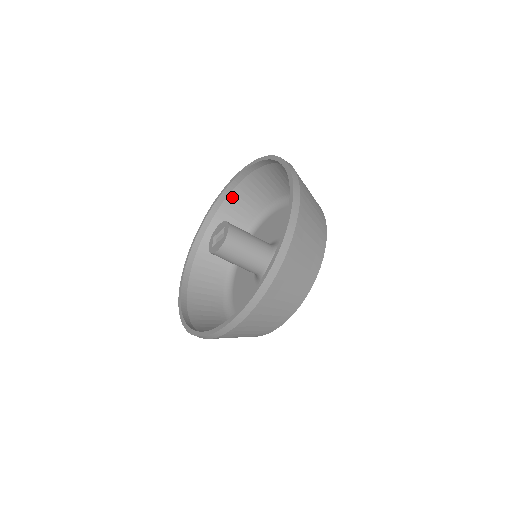
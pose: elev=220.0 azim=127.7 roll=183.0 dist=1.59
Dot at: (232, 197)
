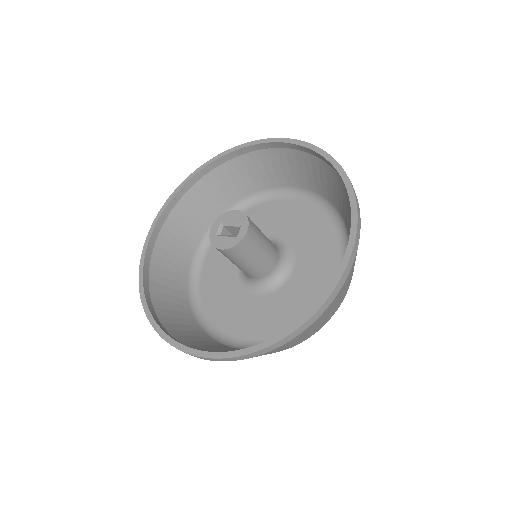
Dot at: (253, 156)
